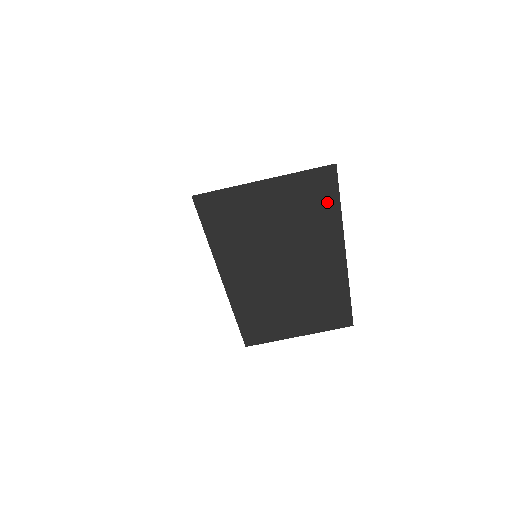
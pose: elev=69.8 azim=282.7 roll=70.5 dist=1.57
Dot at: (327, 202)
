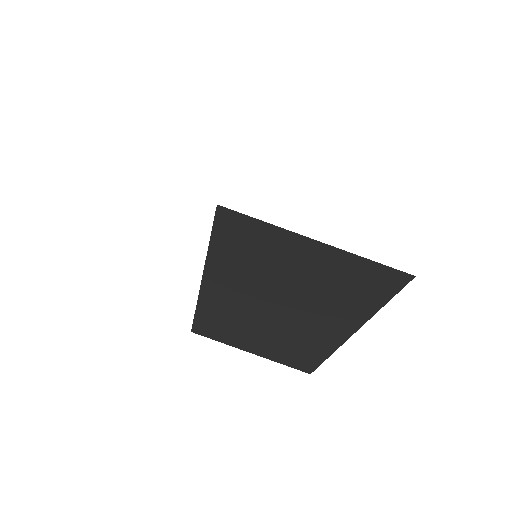
Dot at: (372, 295)
